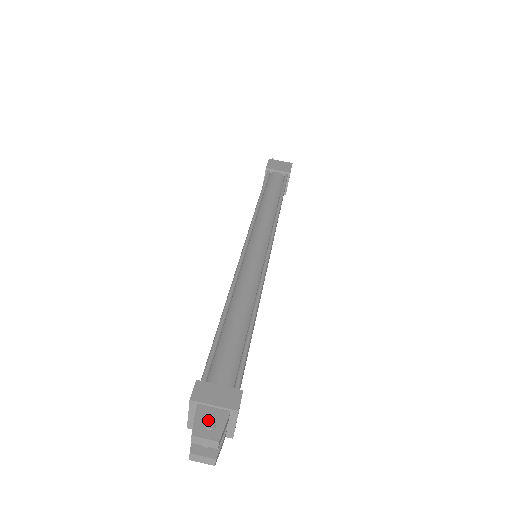
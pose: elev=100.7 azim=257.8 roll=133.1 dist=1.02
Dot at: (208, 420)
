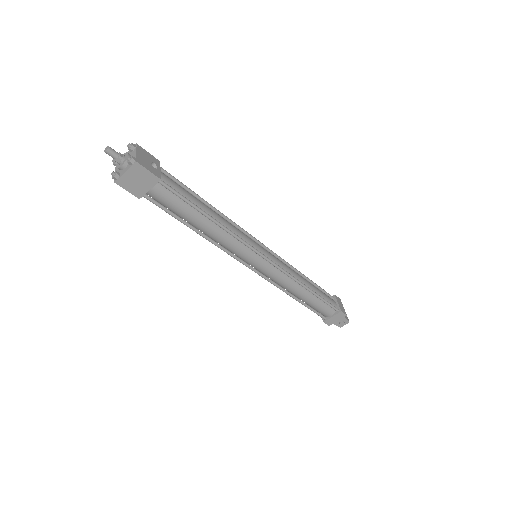
Dot at: (341, 324)
